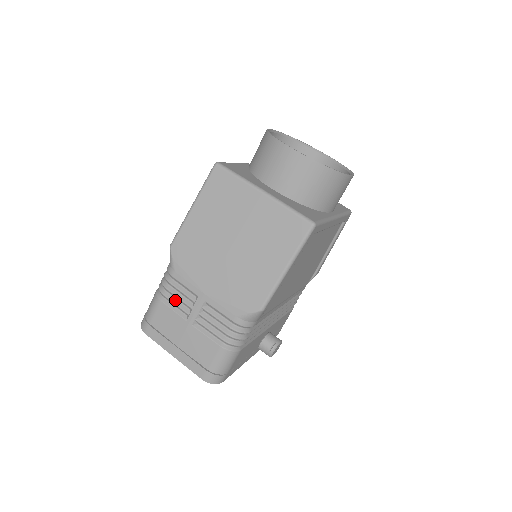
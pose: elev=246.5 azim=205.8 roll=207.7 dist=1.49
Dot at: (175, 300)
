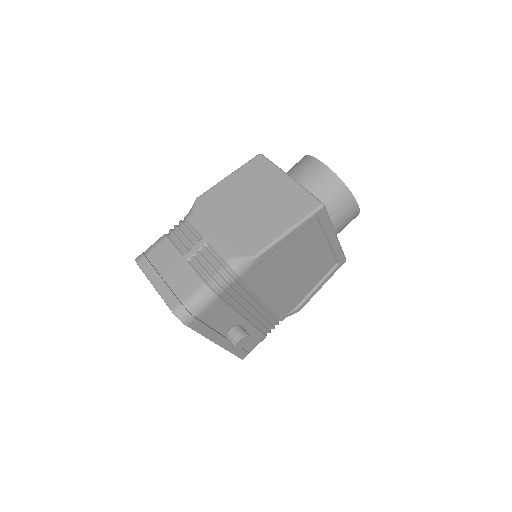
Dot at: (180, 239)
